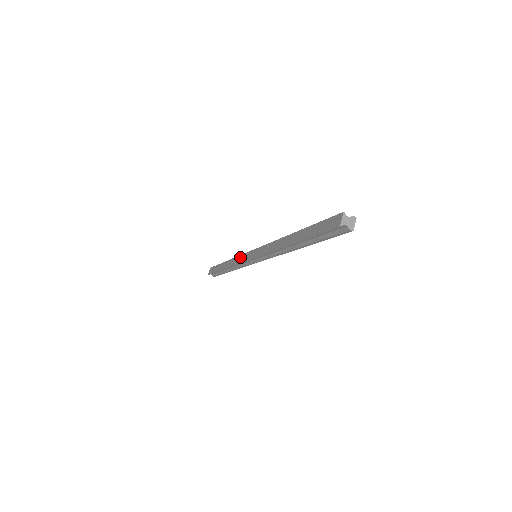
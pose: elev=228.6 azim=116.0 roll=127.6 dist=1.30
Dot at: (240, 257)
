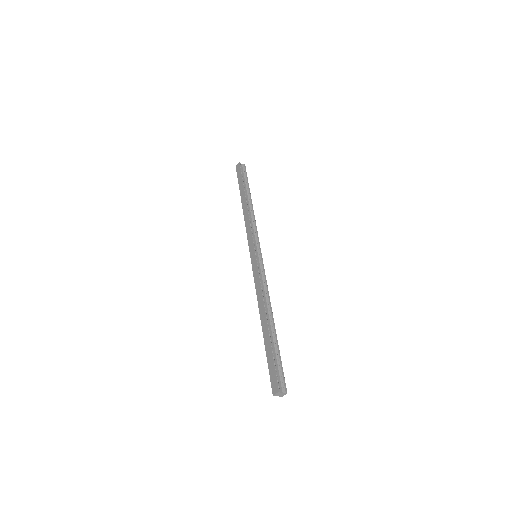
Dot at: (249, 231)
